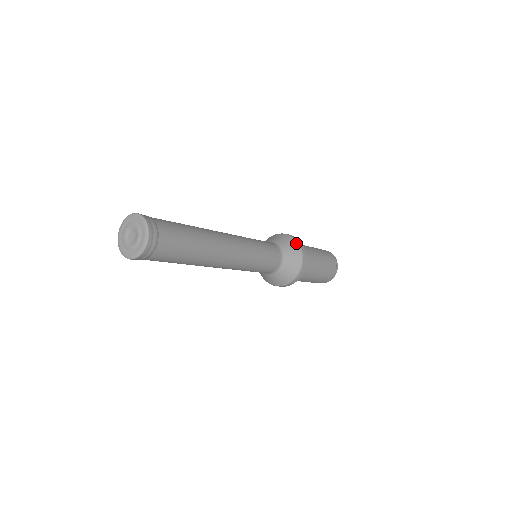
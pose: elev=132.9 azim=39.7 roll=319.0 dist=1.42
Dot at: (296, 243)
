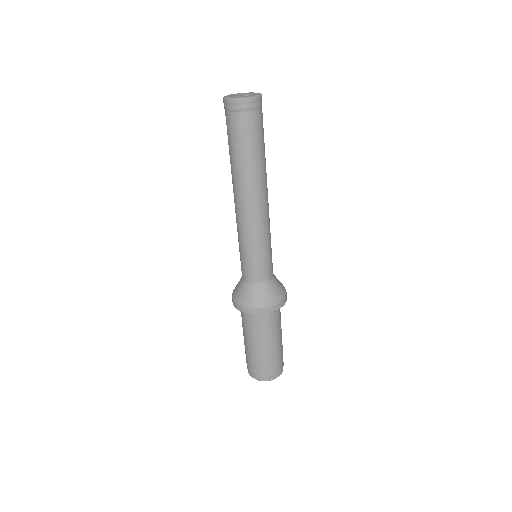
Dot at: (285, 290)
